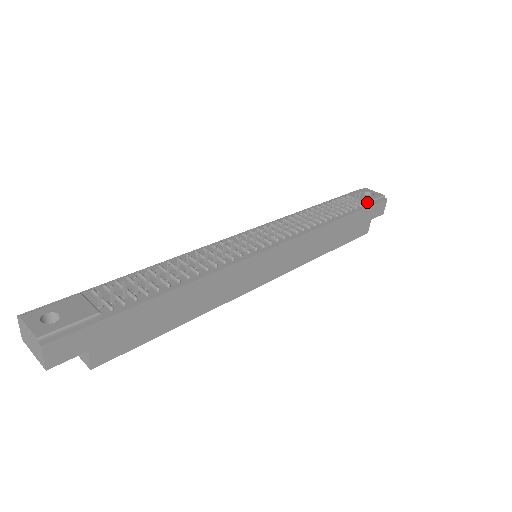
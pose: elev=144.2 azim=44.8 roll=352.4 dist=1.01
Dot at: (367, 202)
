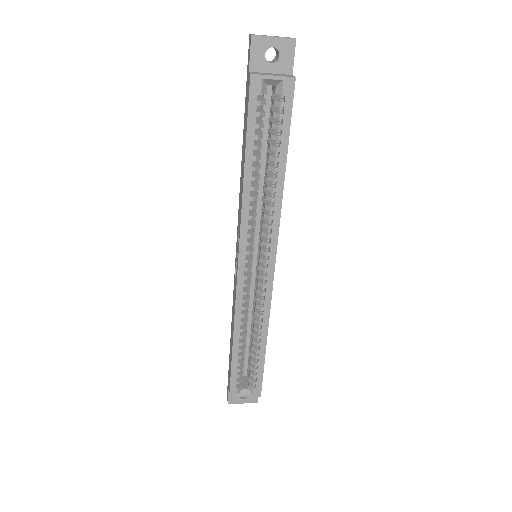
Dot at: occluded
